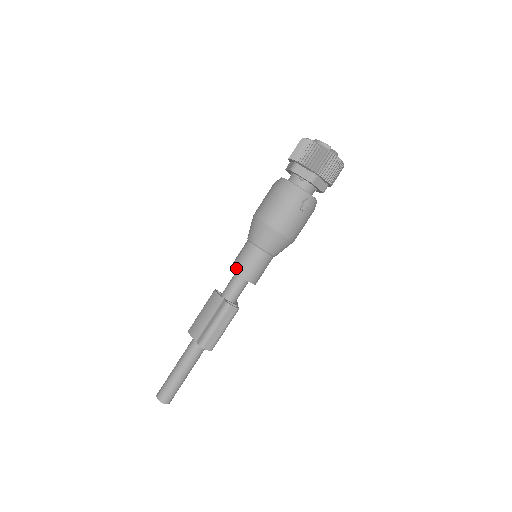
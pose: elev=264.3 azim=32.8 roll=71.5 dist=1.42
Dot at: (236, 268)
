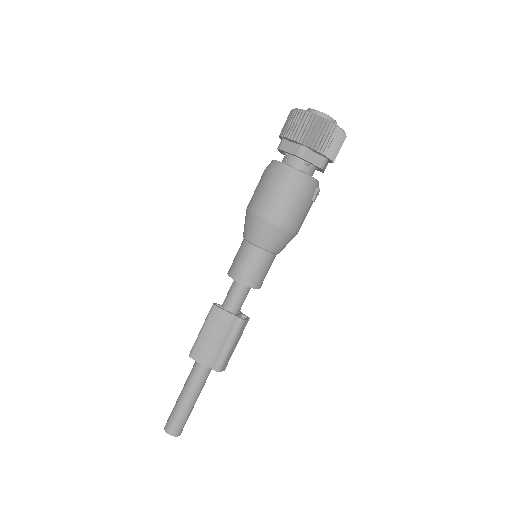
Dot at: (245, 279)
